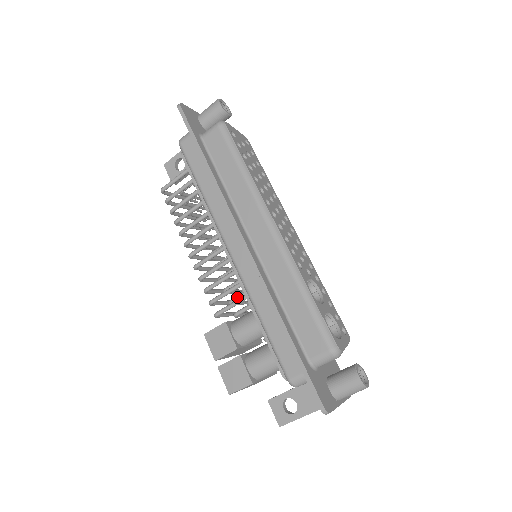
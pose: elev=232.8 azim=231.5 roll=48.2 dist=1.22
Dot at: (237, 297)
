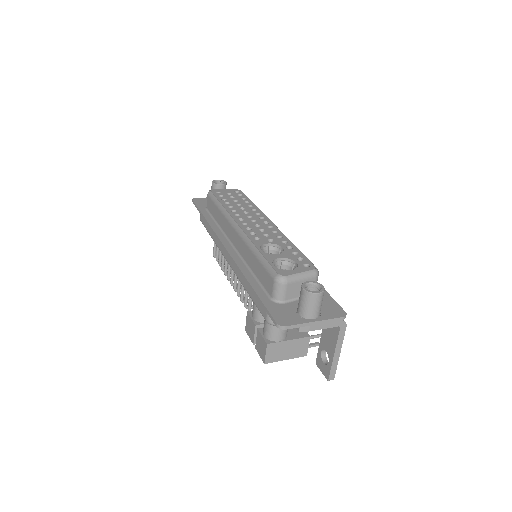
Dot at: occluded
